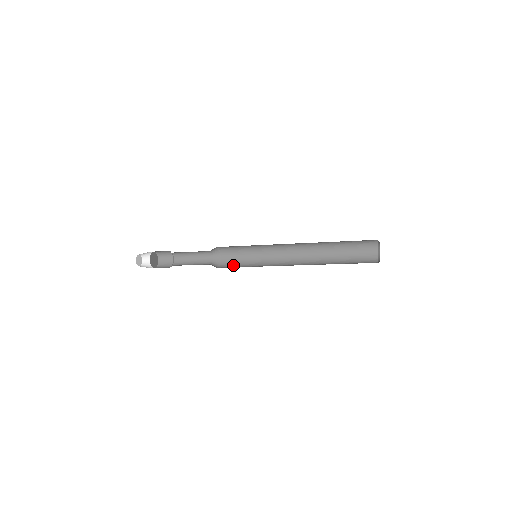
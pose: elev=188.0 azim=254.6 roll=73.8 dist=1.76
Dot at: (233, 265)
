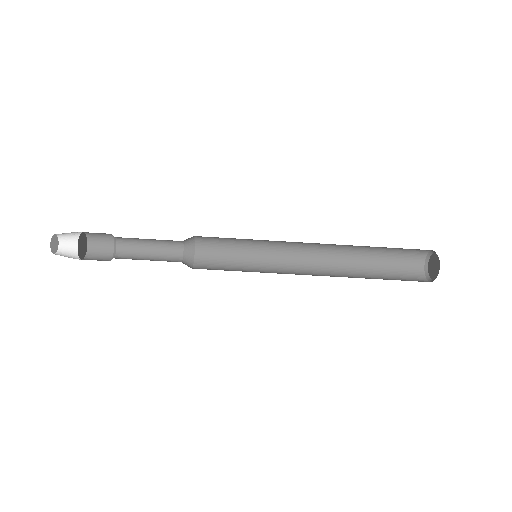
Dot at: (215, 267)
